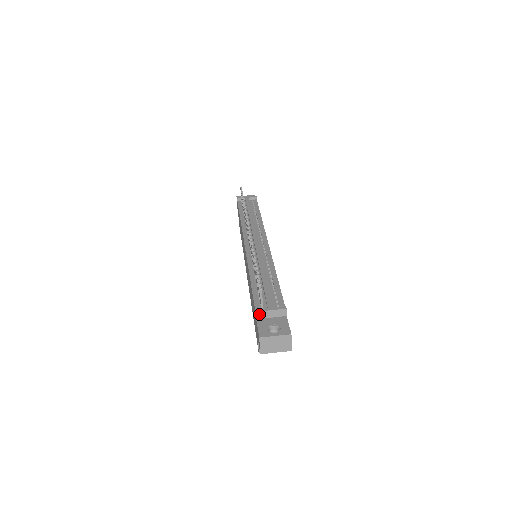
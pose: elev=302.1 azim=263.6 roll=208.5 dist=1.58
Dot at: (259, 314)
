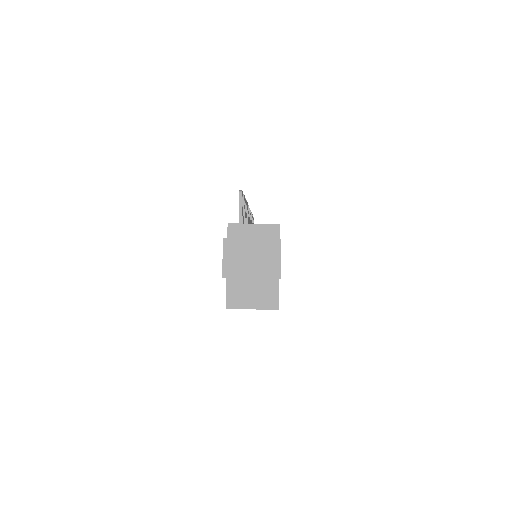
Dot at: (233, 229)
